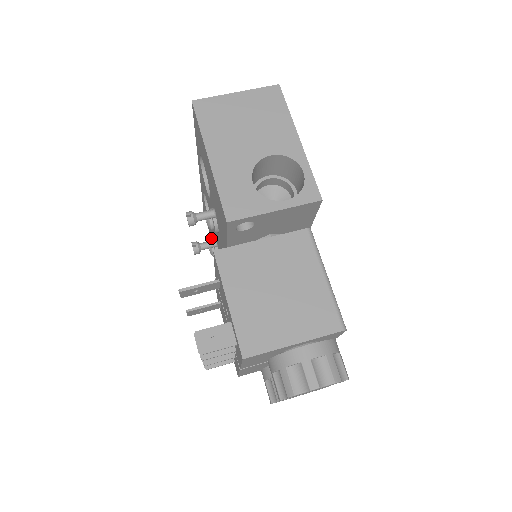
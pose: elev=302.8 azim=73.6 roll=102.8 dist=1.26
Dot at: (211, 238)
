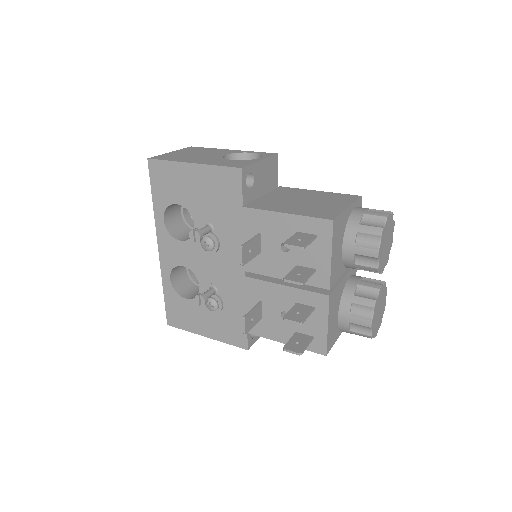
Dot at: (194, 329)
